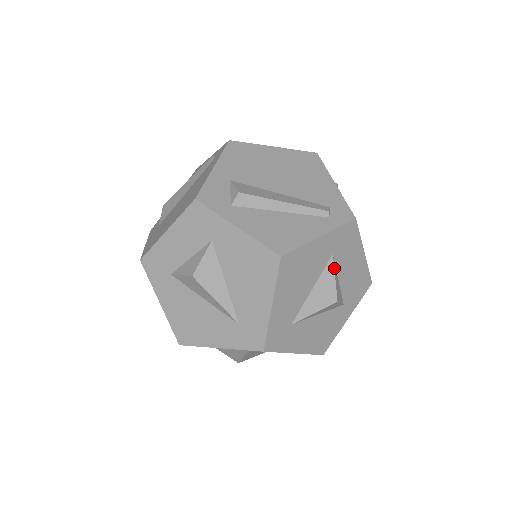
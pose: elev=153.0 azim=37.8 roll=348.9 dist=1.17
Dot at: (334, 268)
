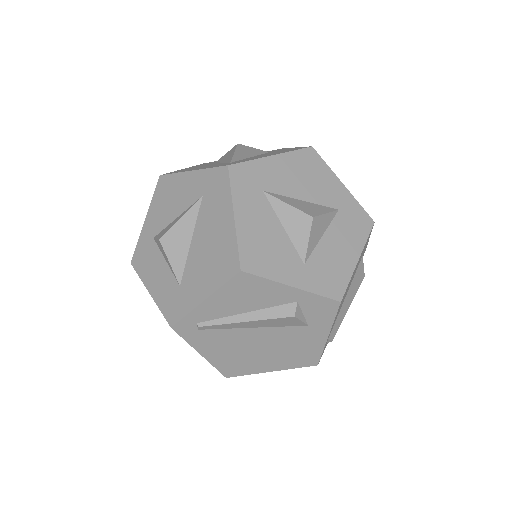
Dot at: (331, 213)
